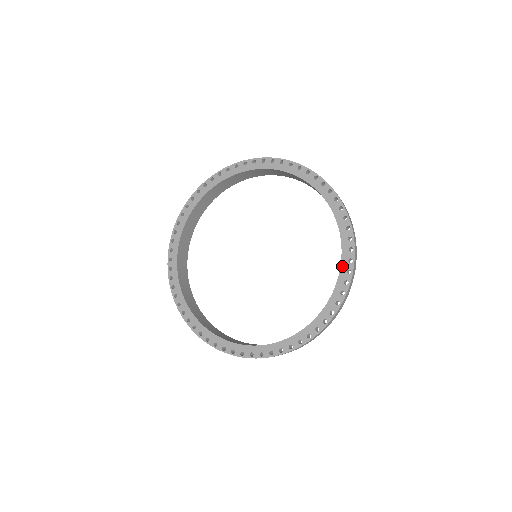
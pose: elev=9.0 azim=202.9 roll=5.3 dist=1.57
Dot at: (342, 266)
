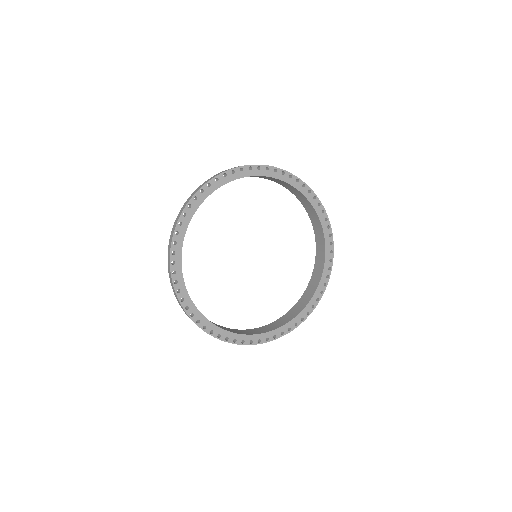
Dot at: (313, 205)
